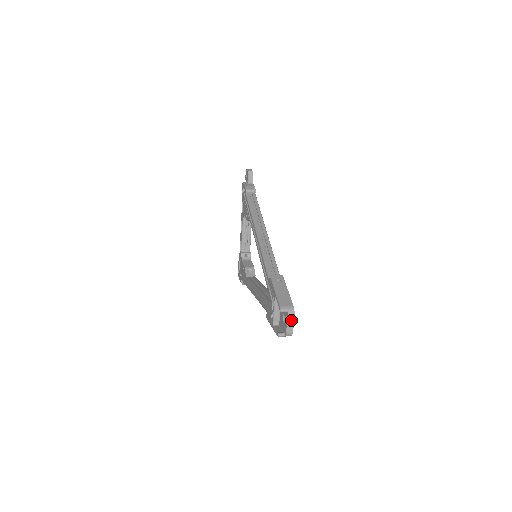
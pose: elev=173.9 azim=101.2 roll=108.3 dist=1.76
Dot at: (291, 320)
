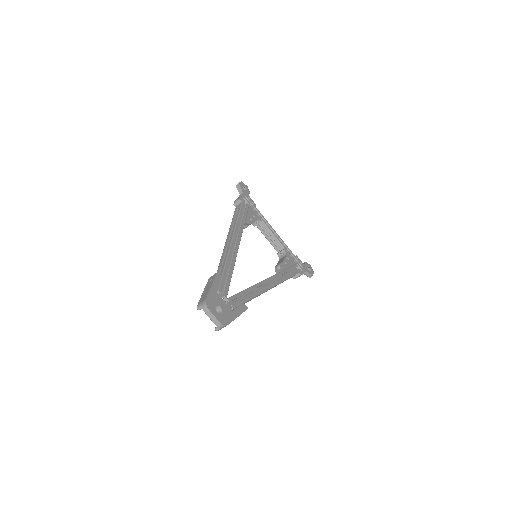
Dot at: (208, 313)
